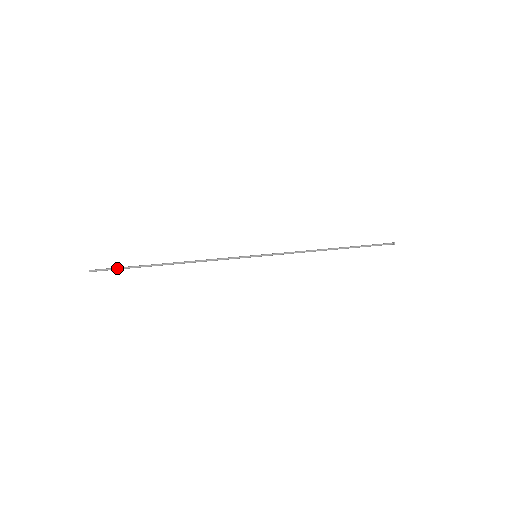
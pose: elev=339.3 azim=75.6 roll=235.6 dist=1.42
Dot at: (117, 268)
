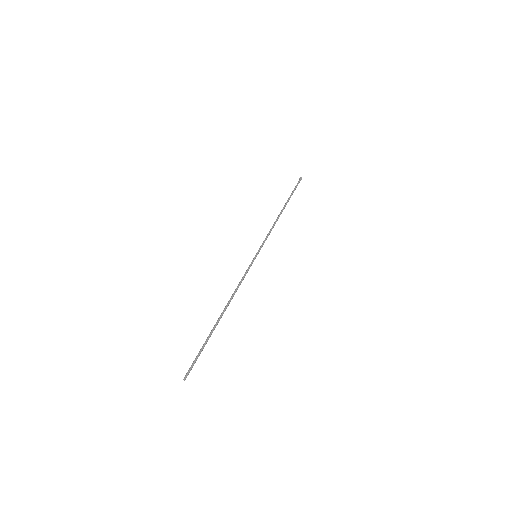
Dot at: (198, 356)
